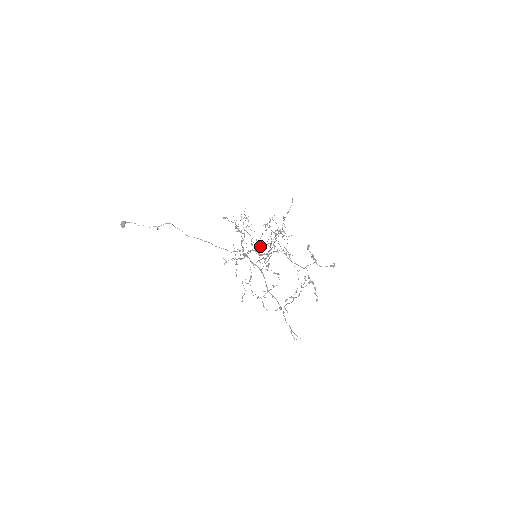
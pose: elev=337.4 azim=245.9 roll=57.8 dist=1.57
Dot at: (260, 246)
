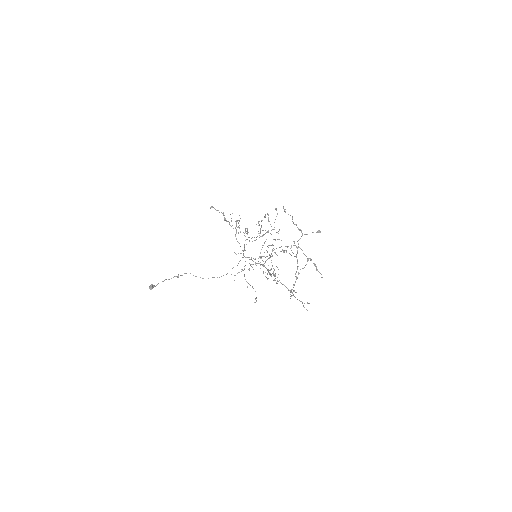
Dot at: occluded
